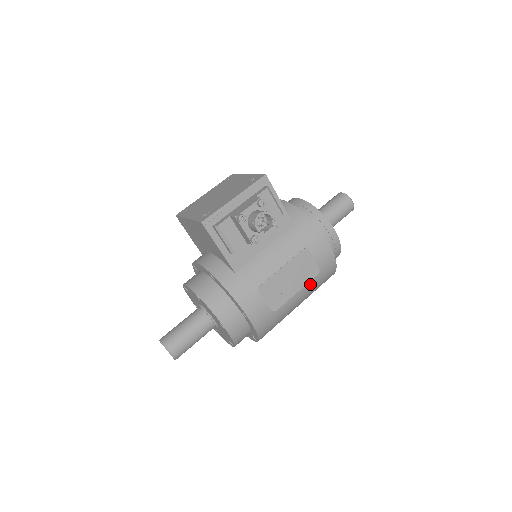
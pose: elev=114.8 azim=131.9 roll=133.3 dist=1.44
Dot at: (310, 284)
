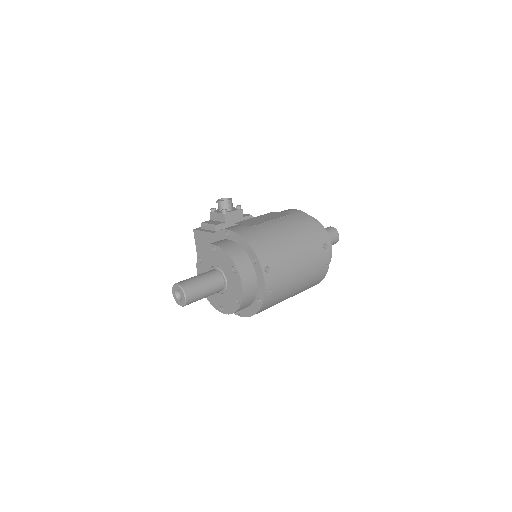
Dot at: (287, 221)
